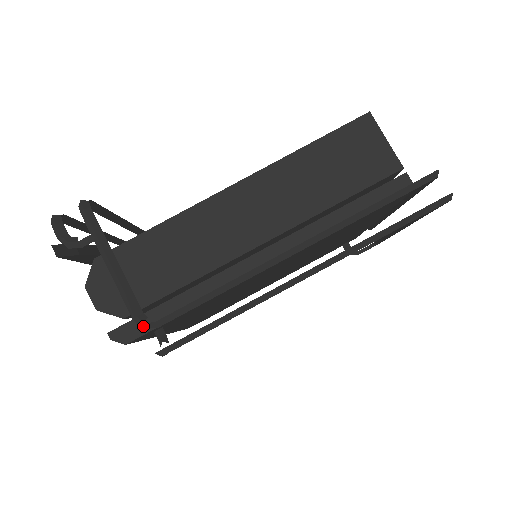
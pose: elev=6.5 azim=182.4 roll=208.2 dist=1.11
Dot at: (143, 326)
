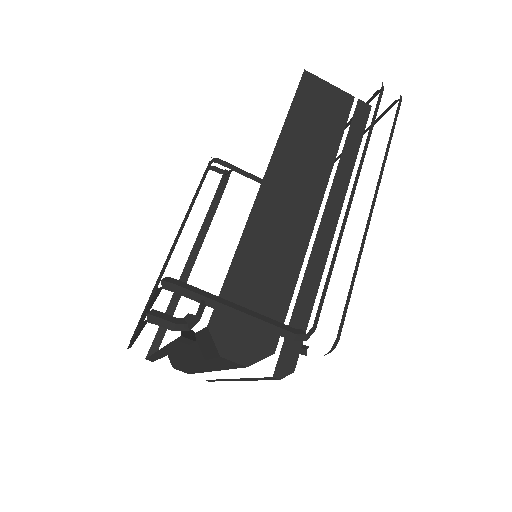
Dot at: (305, 338)
